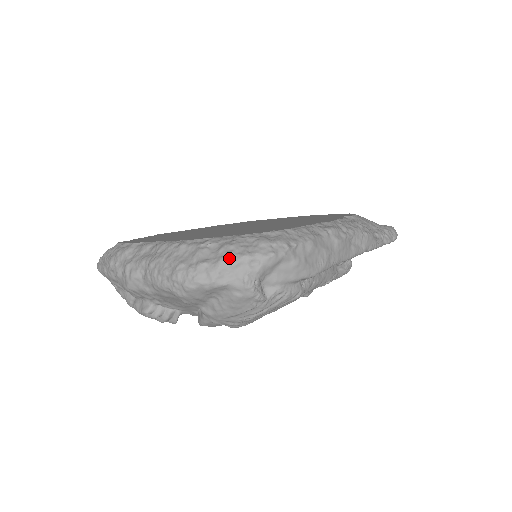
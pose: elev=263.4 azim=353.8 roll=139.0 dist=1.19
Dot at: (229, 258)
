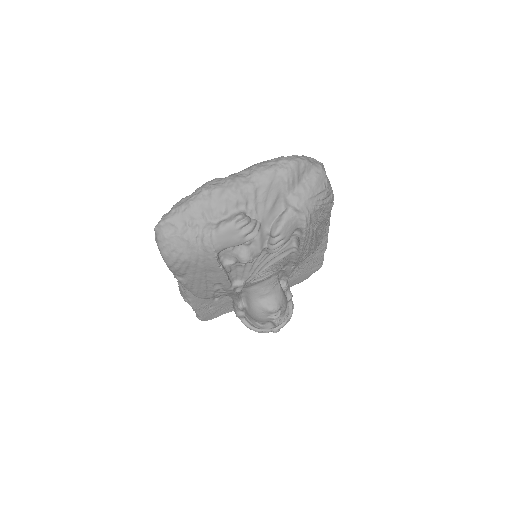
Dot at: (306, 156)
